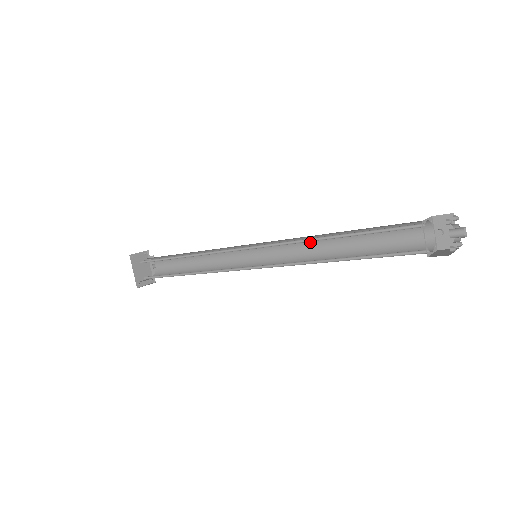
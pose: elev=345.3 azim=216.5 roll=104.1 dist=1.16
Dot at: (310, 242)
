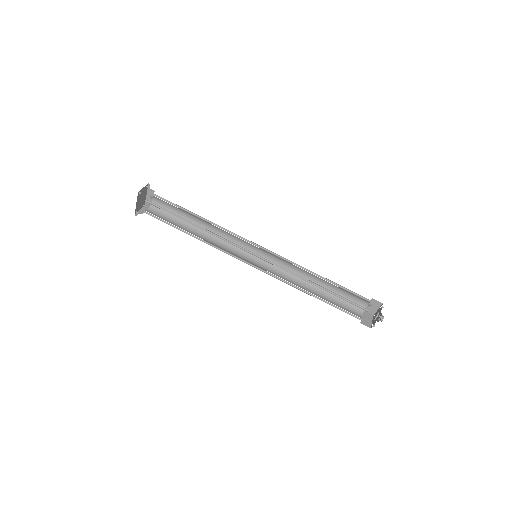
Dot at: (297, 267)
